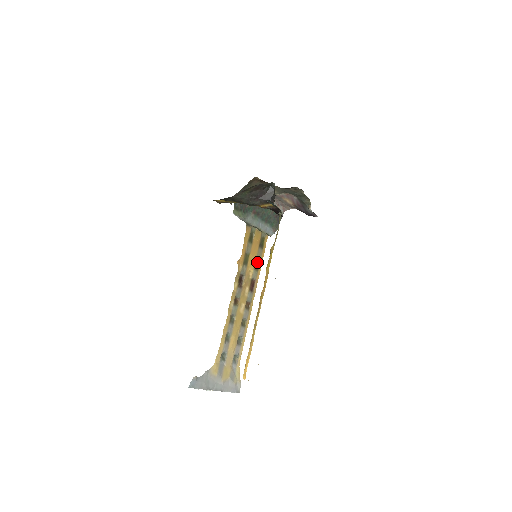
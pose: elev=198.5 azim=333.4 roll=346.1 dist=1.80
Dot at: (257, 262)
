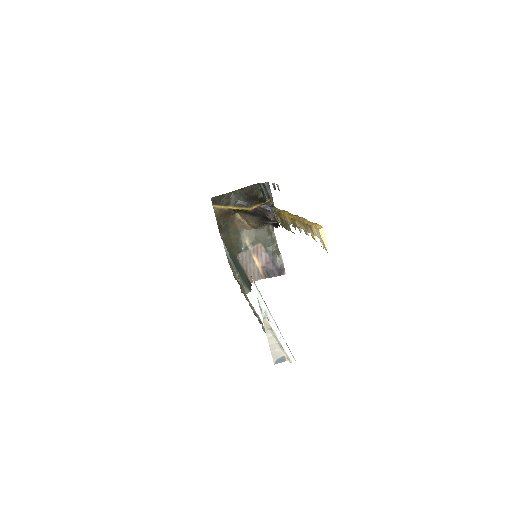
Dot at: occluded
